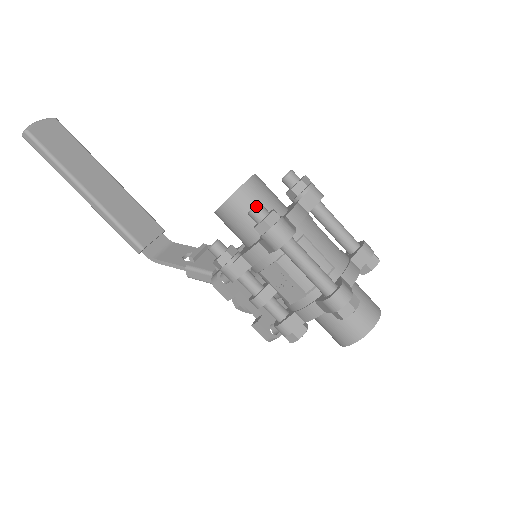
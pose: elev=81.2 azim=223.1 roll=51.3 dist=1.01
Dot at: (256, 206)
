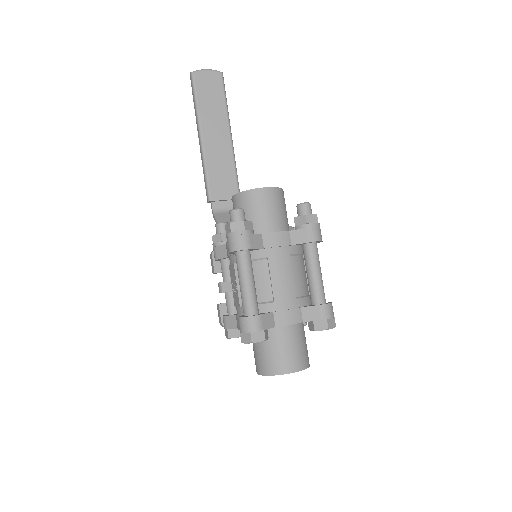
Dot at: (235, 209)
